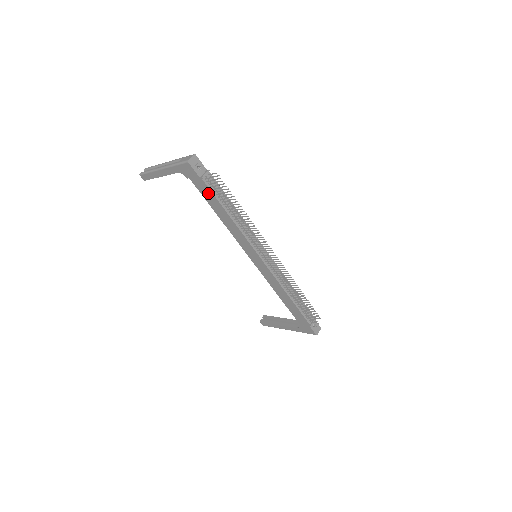
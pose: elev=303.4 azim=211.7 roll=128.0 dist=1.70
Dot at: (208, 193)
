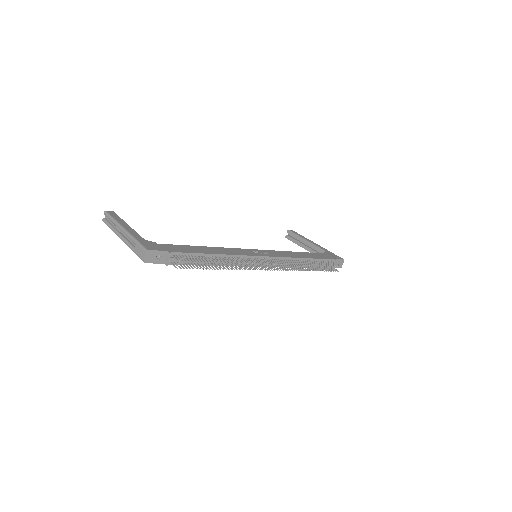
Dot at: occluded
